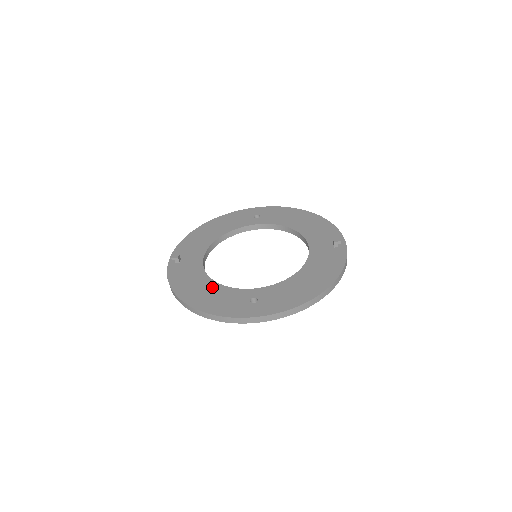
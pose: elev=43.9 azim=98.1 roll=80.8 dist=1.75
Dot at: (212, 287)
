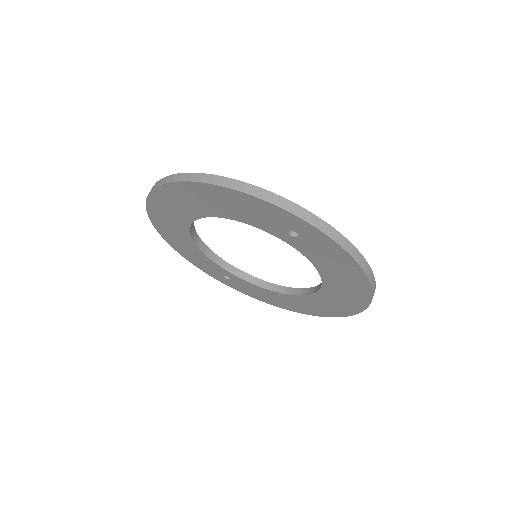
Dot at: occluded
